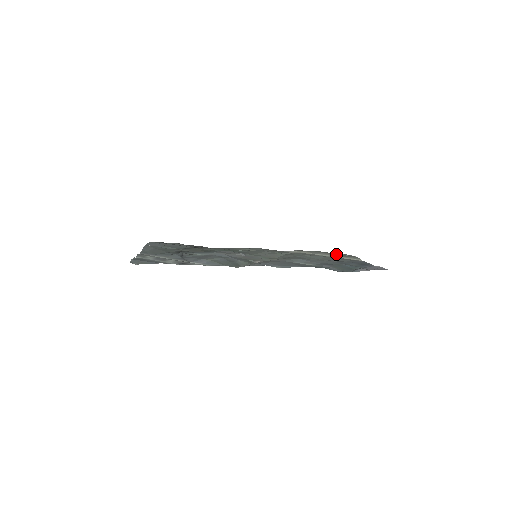
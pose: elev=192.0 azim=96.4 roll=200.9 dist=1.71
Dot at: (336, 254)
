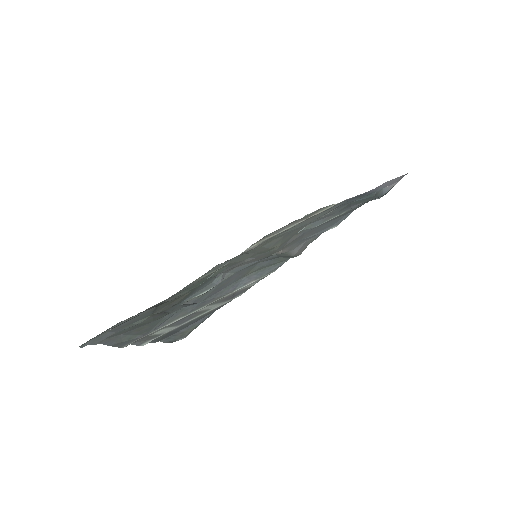
Dot at: occluded
